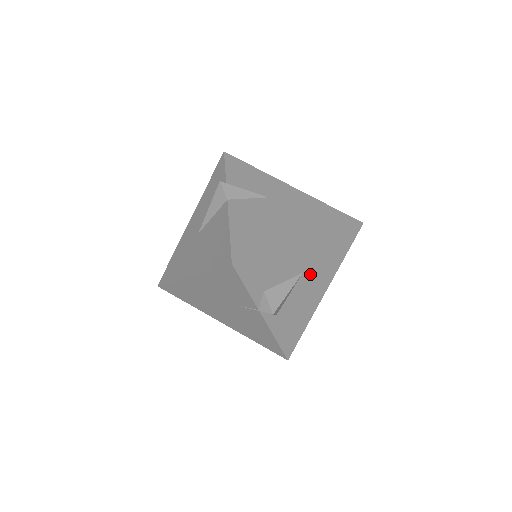
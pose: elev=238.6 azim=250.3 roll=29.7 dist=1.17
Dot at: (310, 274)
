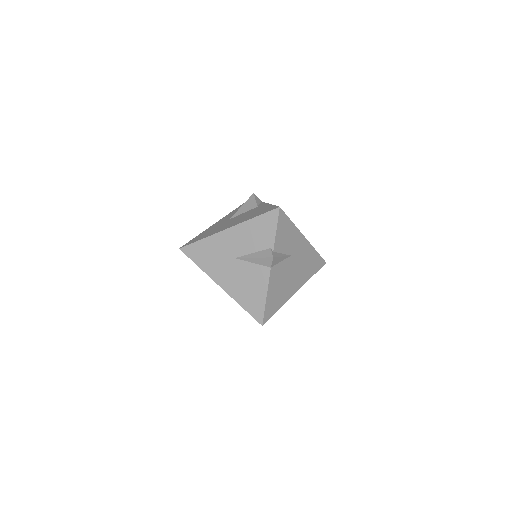
Dot at: occluded
